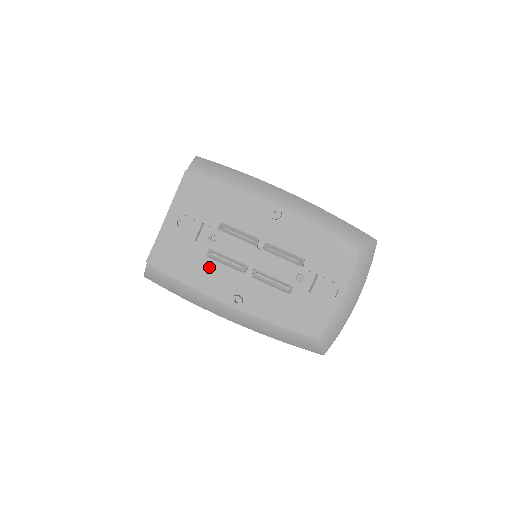
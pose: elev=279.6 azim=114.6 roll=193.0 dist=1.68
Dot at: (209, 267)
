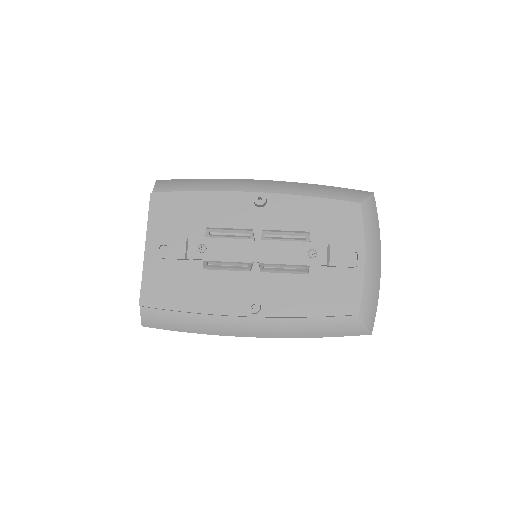
Dot at: (210, 283)
